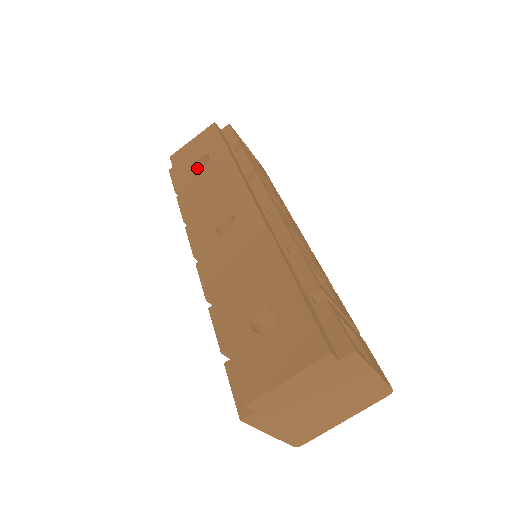
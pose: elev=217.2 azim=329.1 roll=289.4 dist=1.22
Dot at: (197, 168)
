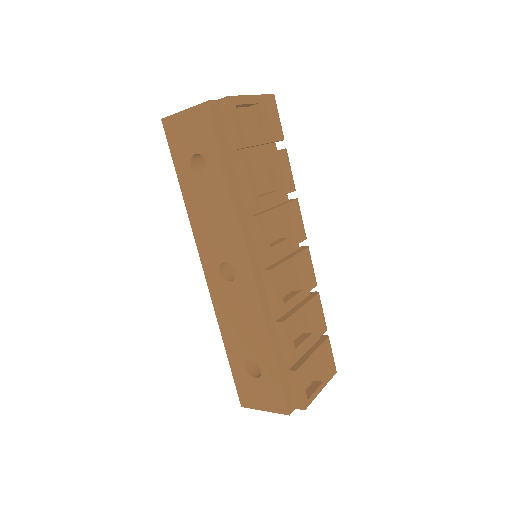
Dot at: (195, 159)
